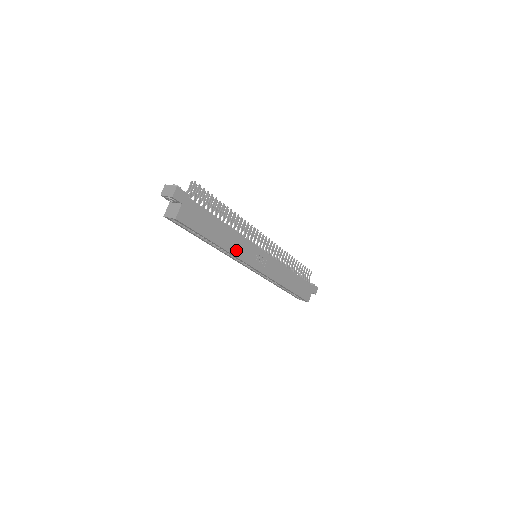
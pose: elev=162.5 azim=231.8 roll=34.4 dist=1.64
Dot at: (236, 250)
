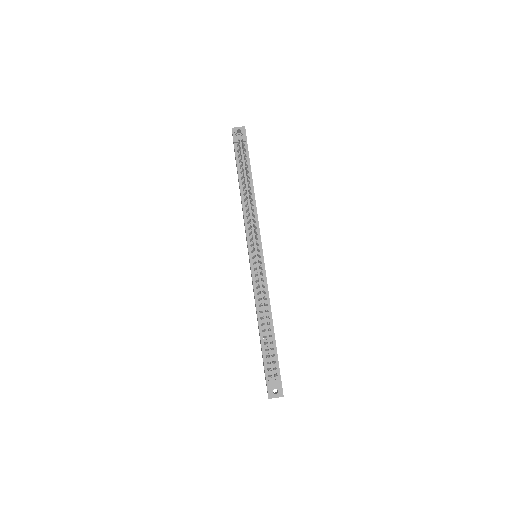
Dot at: occluded
